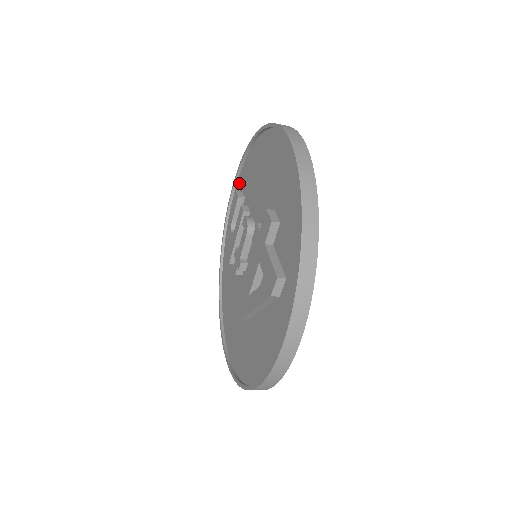
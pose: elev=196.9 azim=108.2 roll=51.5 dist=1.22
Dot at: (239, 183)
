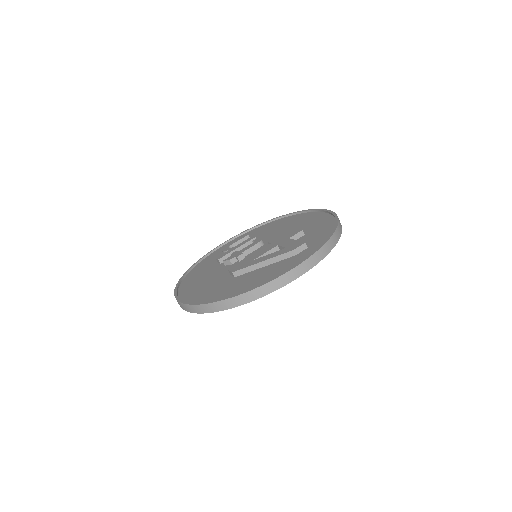
Dot at: occluded
